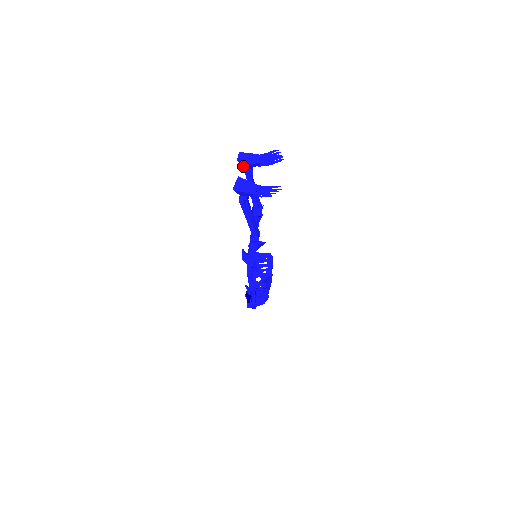
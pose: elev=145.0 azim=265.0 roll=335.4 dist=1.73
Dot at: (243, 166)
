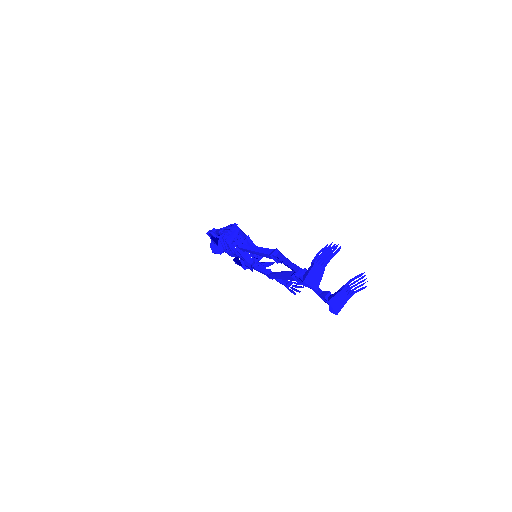
Dot at: (315, 286)
